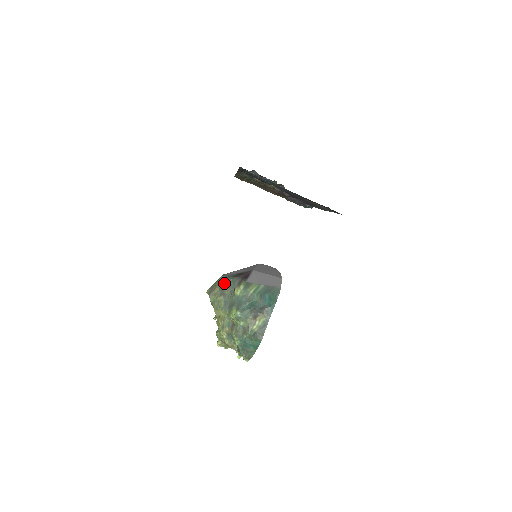
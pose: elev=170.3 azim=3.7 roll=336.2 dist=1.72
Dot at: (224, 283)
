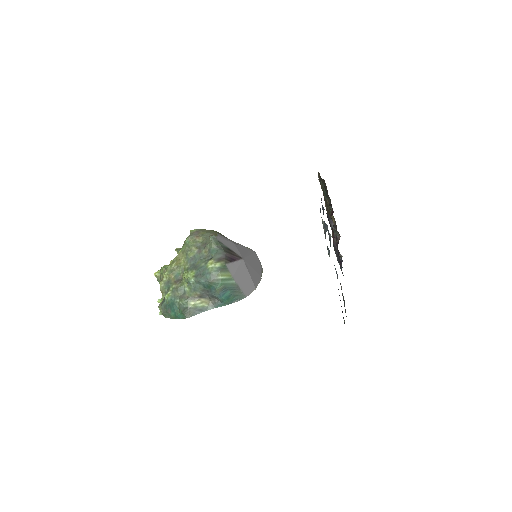
Dot at: (210, 243)
